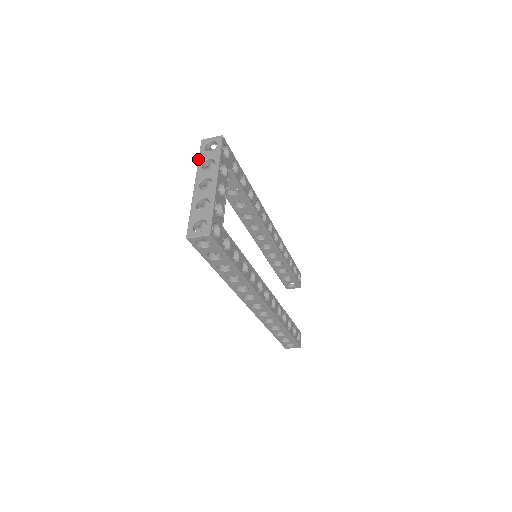
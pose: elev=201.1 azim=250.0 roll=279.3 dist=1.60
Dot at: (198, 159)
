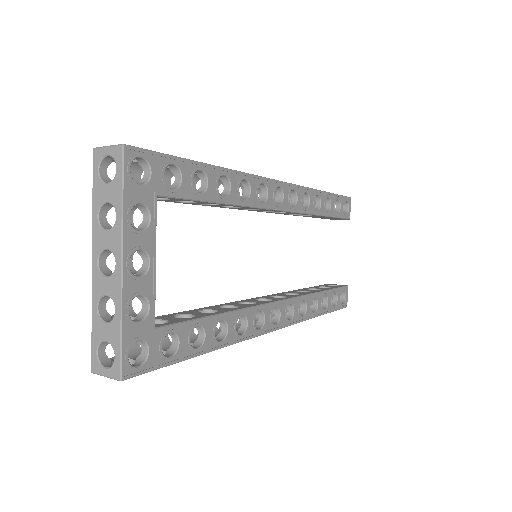
Dot at: occluded
